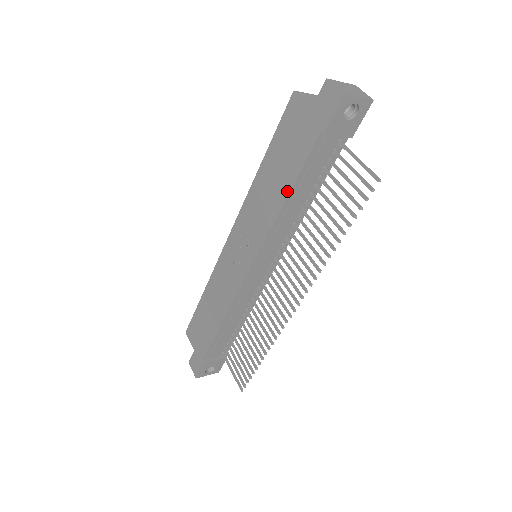
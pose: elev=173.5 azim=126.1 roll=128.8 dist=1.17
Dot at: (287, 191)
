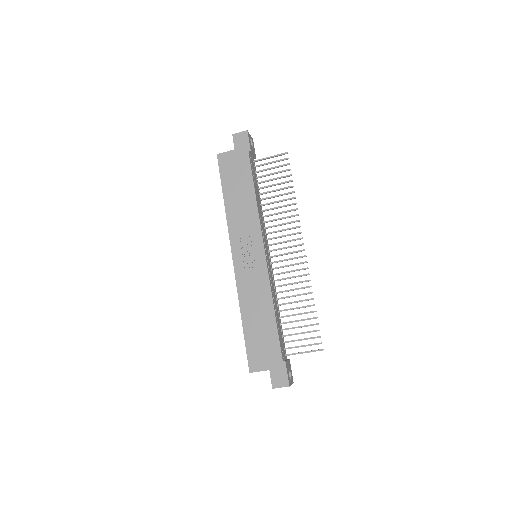
Dot at: (253, 190)
